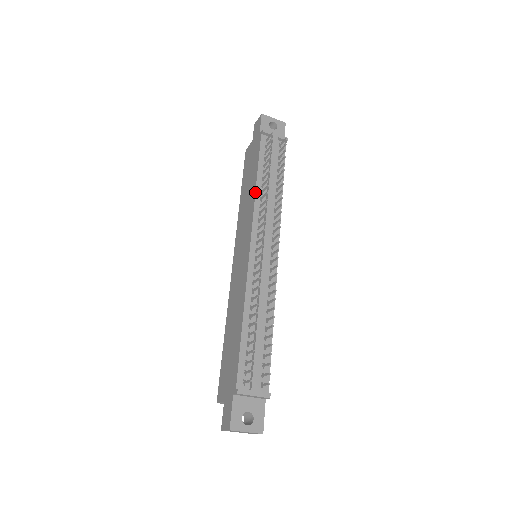
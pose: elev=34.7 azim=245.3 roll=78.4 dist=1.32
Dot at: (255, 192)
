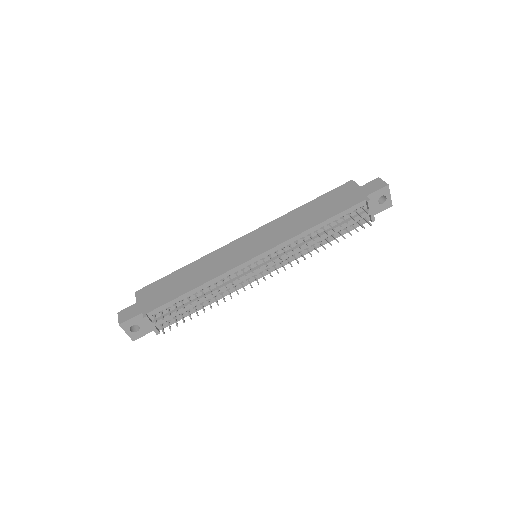
Dot at: (306, 230)
